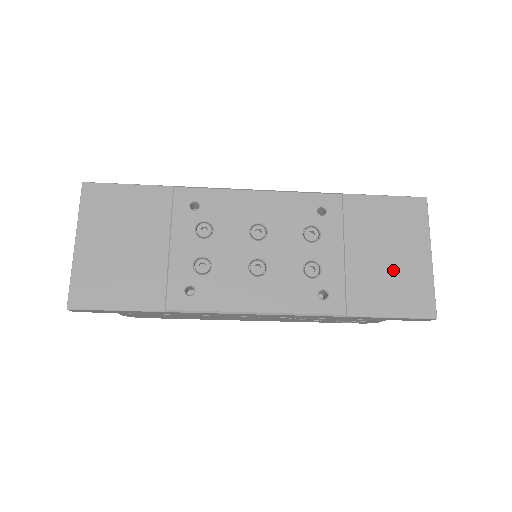
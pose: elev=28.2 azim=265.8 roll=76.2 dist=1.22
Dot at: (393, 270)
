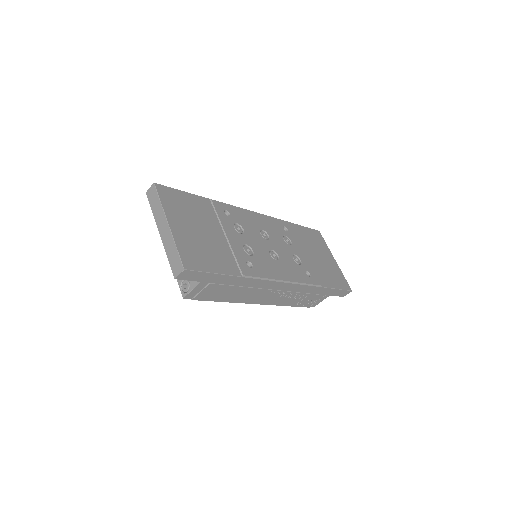
Dot at: (326, 265)
